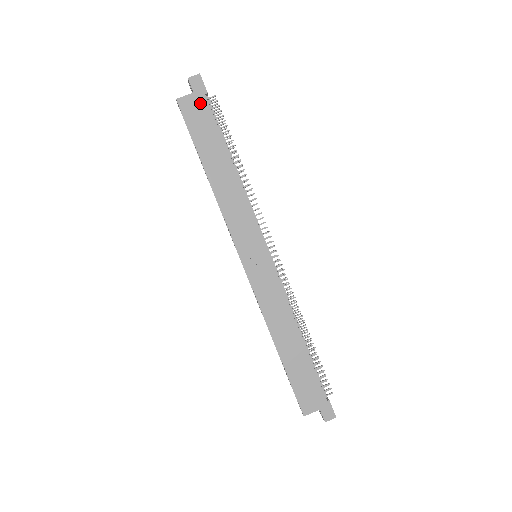
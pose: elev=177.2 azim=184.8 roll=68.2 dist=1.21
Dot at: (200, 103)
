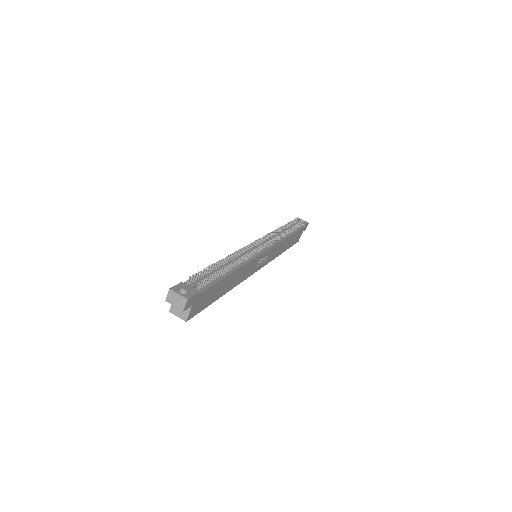
Dot at: (199, 299)
